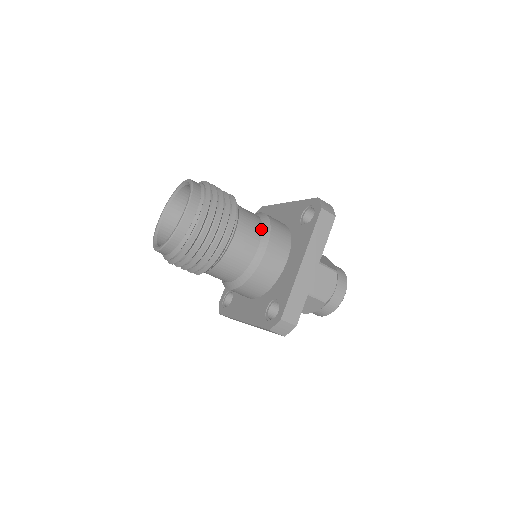
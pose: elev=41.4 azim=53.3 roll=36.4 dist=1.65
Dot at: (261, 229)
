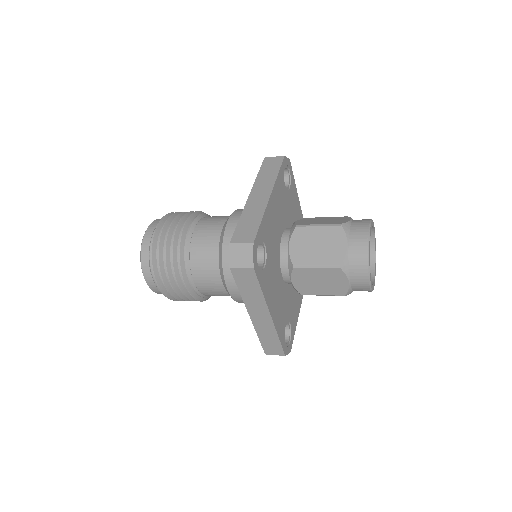
Dot at: (217, 266)
